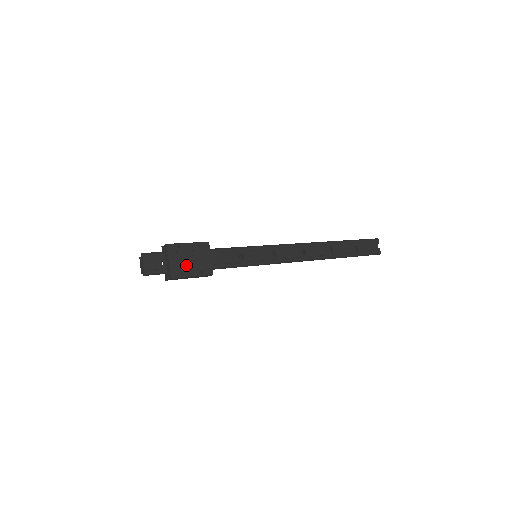
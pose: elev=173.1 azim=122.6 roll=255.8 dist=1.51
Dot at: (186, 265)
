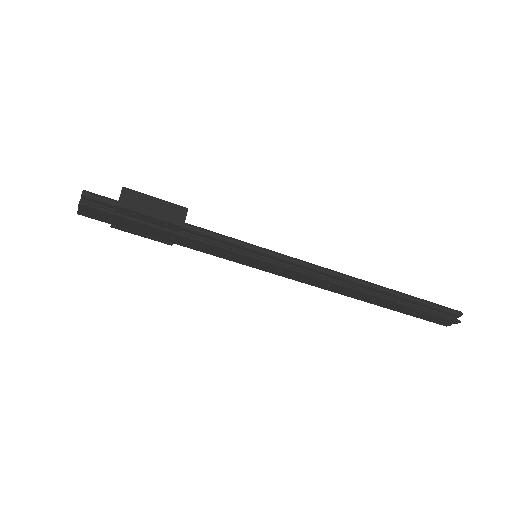
Dot at: occluded
